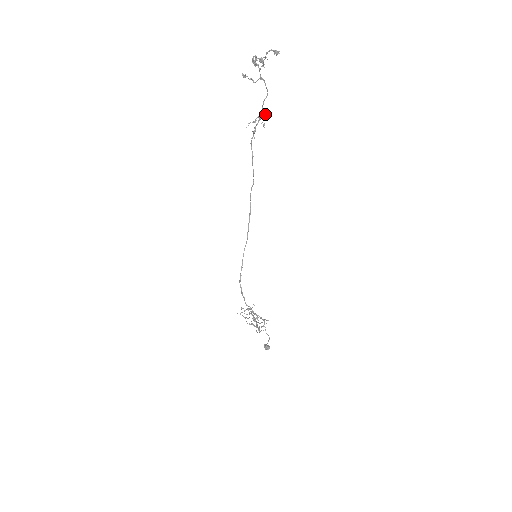
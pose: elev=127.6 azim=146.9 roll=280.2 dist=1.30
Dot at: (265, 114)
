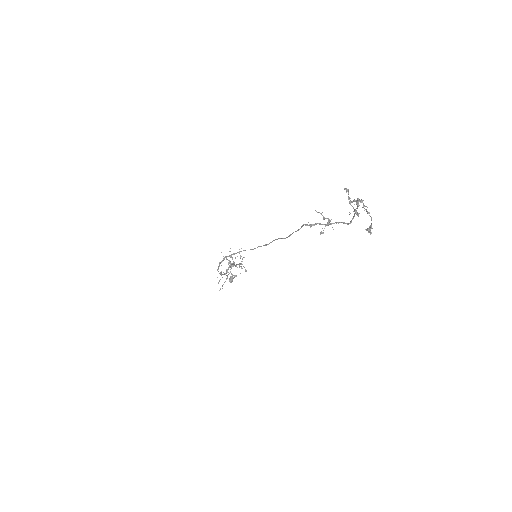
Dot at: occluded
